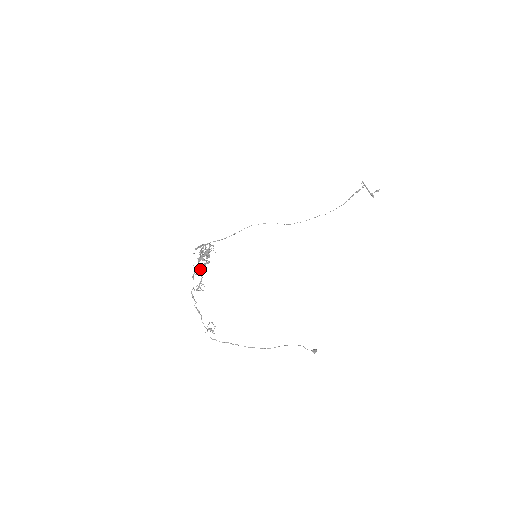
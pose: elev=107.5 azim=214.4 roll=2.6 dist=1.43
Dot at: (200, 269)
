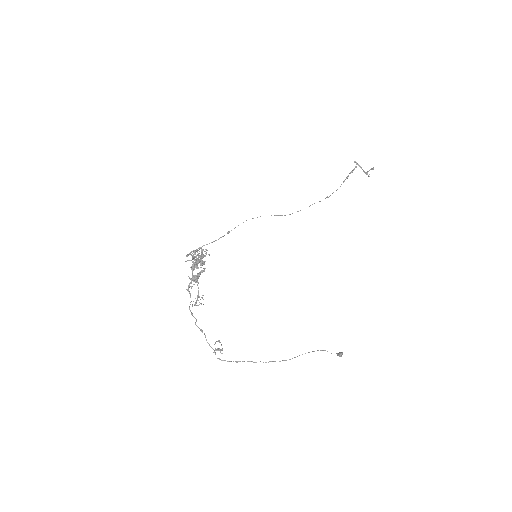
Dot at: (195, 279)
